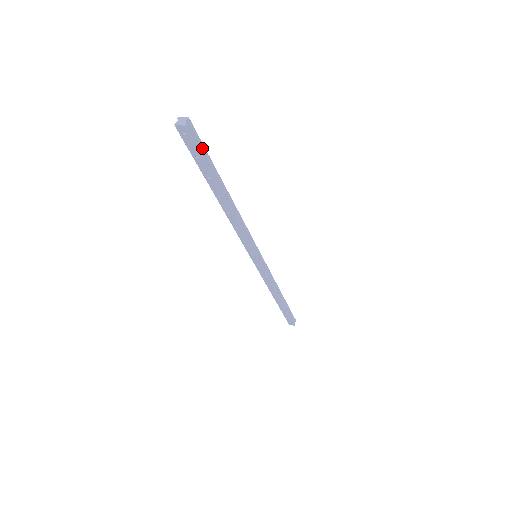
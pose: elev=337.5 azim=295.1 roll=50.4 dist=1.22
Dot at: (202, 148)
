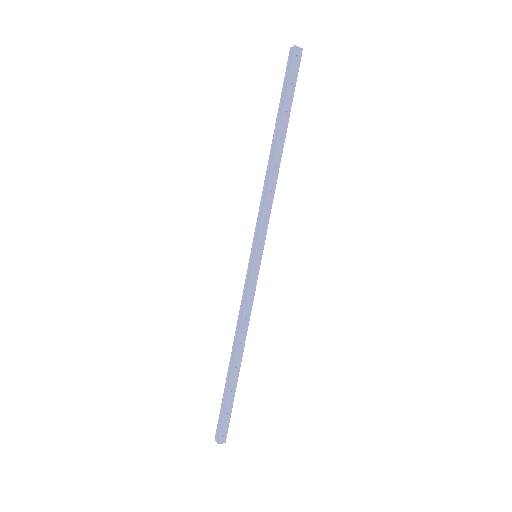
Dot at: (292, 82)
